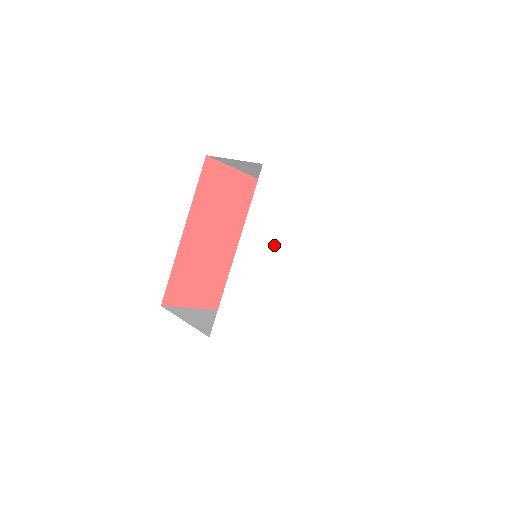
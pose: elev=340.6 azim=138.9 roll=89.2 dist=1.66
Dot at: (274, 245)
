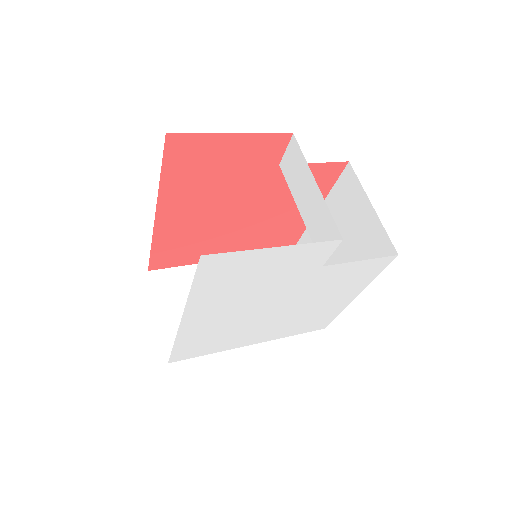
Dot at: (250, 300)
